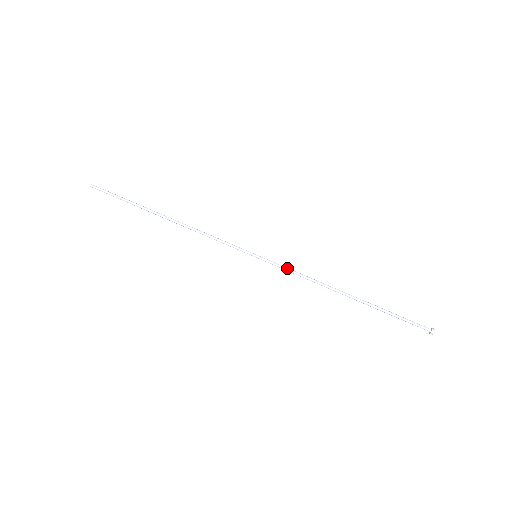
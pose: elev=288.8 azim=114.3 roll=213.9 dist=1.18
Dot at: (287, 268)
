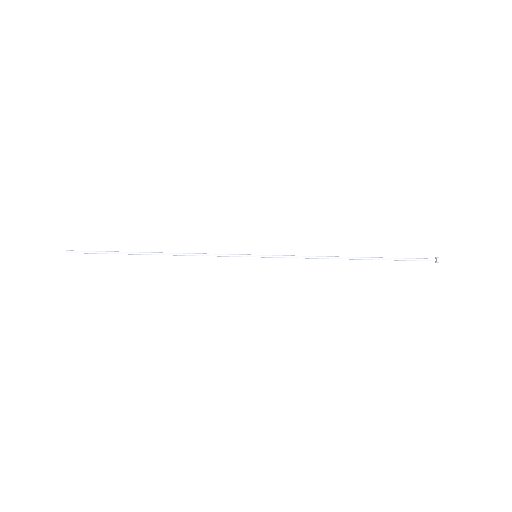
Dot at: (289, 257)
